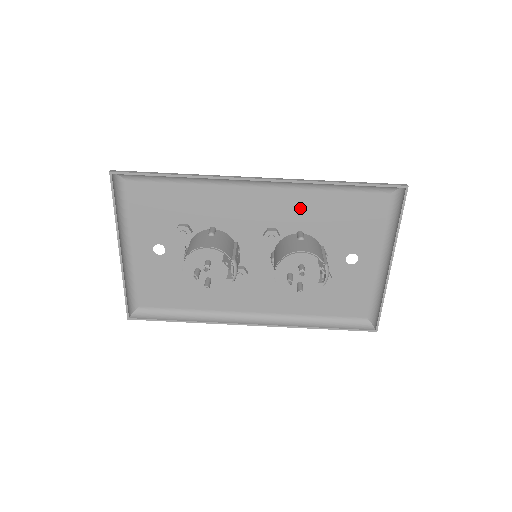
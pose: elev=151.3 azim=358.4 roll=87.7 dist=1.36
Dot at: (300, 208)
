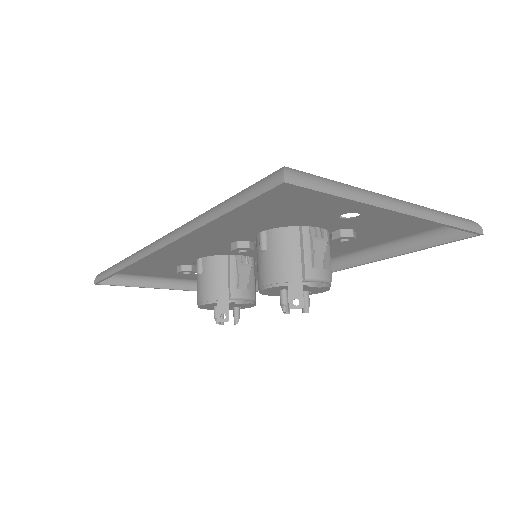
Dot at: (226, 228)
